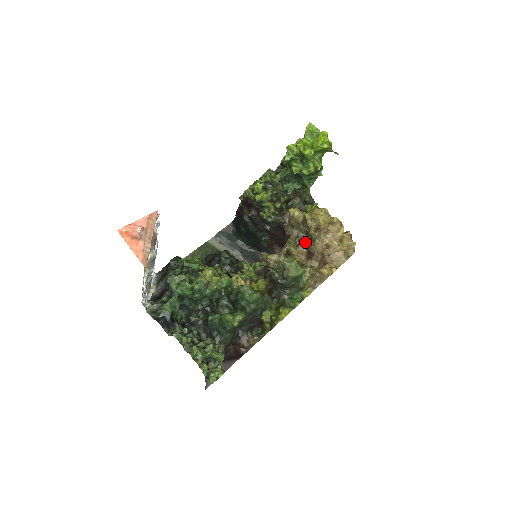
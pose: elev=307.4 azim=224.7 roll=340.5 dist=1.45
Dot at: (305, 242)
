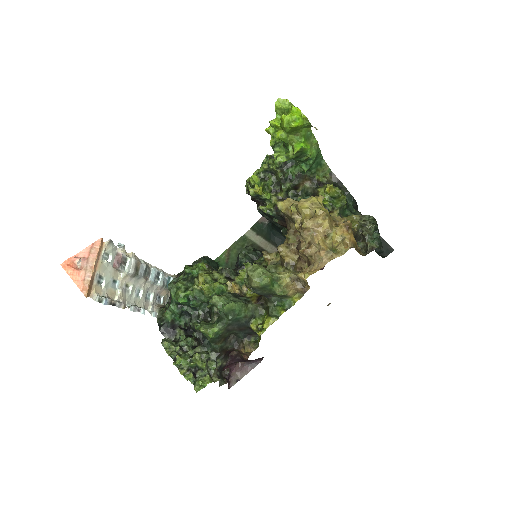
Dot at: occluded
